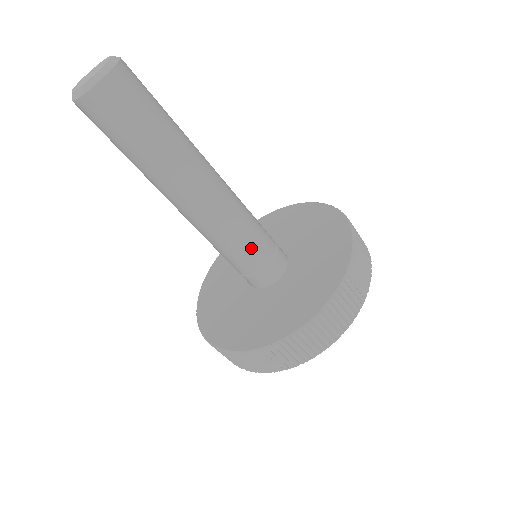
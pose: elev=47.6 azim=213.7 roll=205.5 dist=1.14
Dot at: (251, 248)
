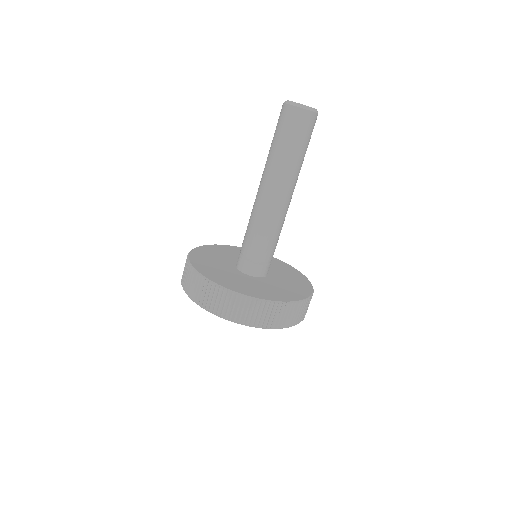
Dot at: (262, 245)
